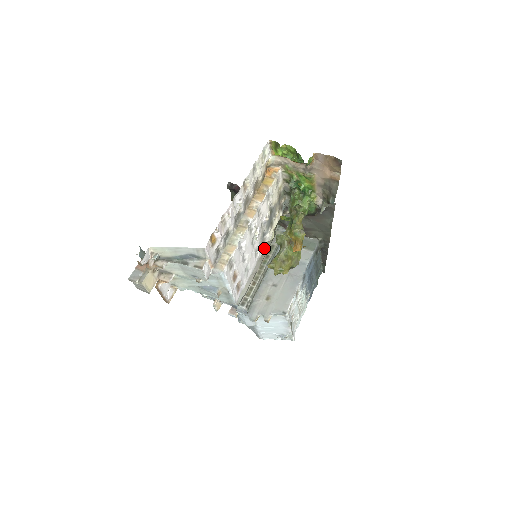
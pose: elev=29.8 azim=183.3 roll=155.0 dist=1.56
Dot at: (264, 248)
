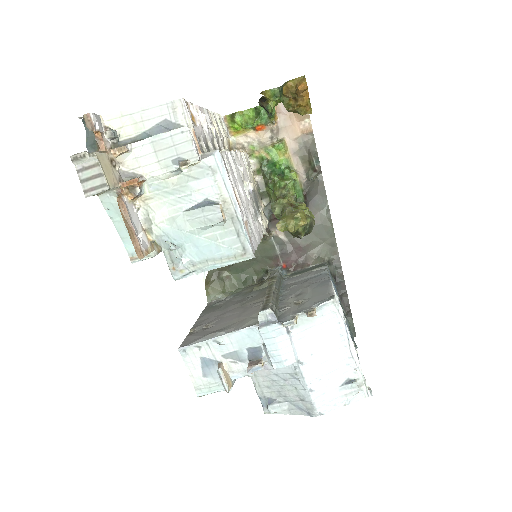
Dot at: (263, 291)
